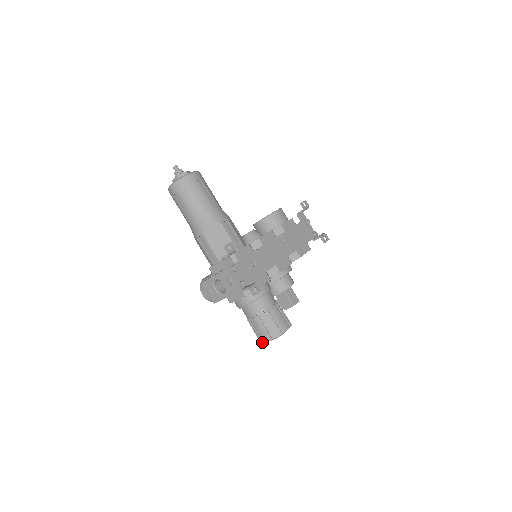
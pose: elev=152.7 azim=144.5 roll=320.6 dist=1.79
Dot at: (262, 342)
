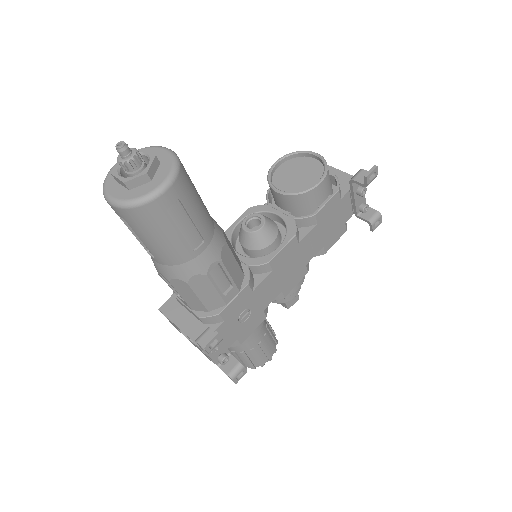
Dot at: occluded
